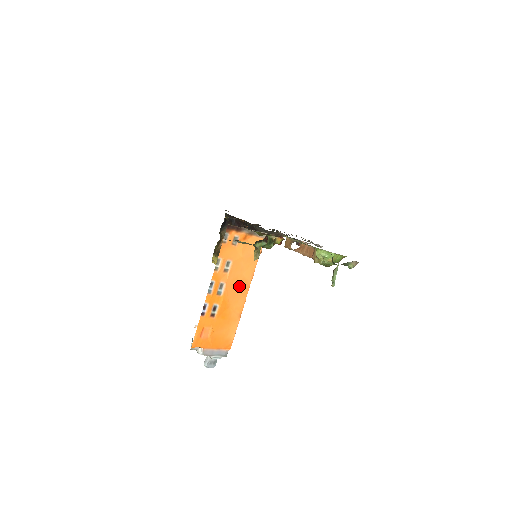
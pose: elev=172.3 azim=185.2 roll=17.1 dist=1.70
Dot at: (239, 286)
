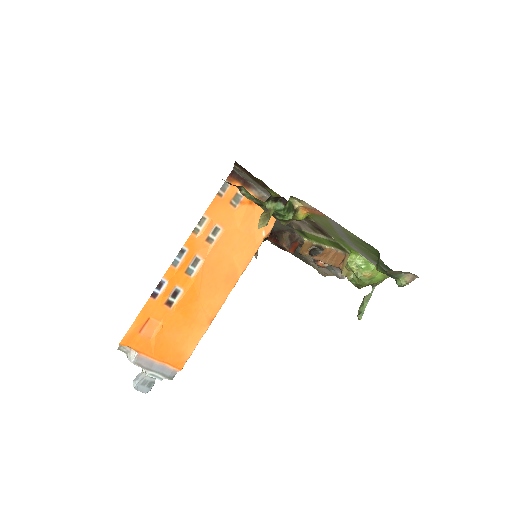
Dot at: (222, 273)
